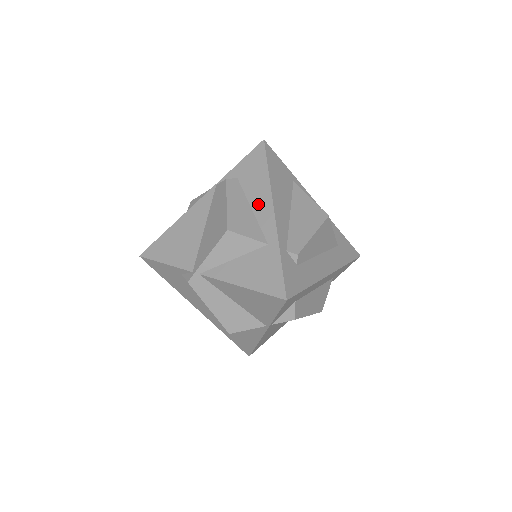
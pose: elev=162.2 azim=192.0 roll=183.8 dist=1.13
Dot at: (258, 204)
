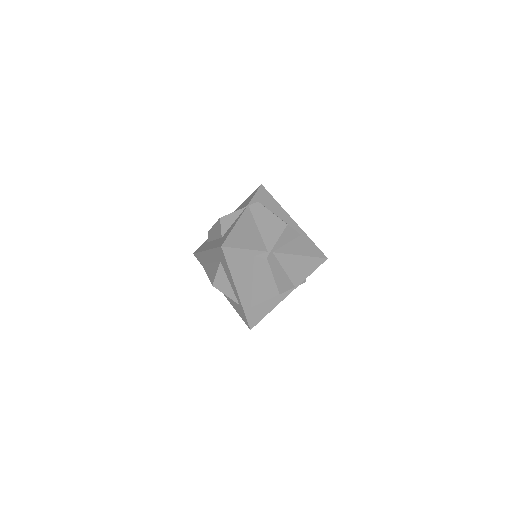
Dot at: (282, 216)
